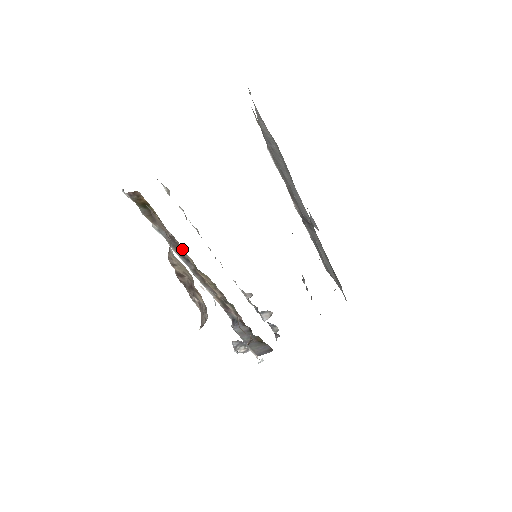
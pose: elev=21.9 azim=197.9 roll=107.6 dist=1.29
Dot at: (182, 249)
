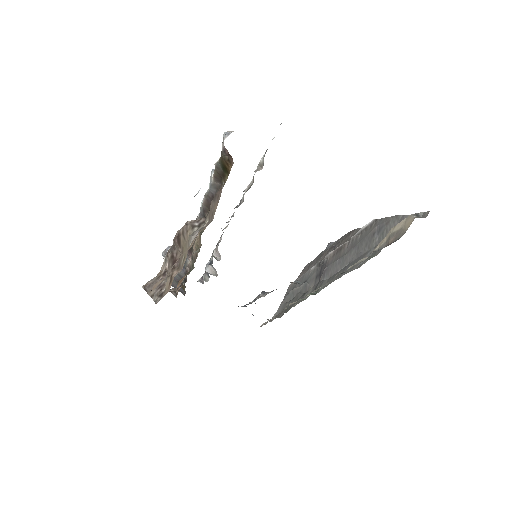
Dot at: occluded
